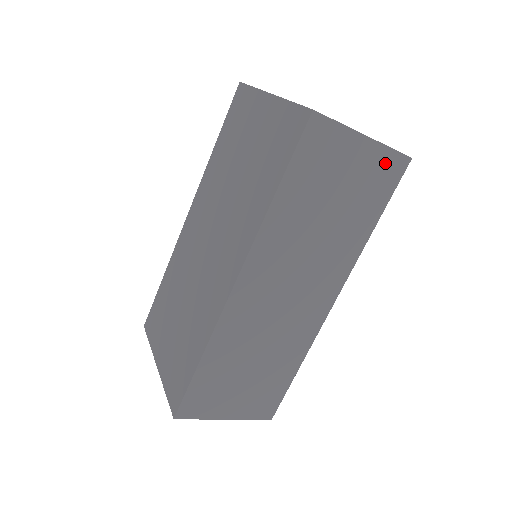
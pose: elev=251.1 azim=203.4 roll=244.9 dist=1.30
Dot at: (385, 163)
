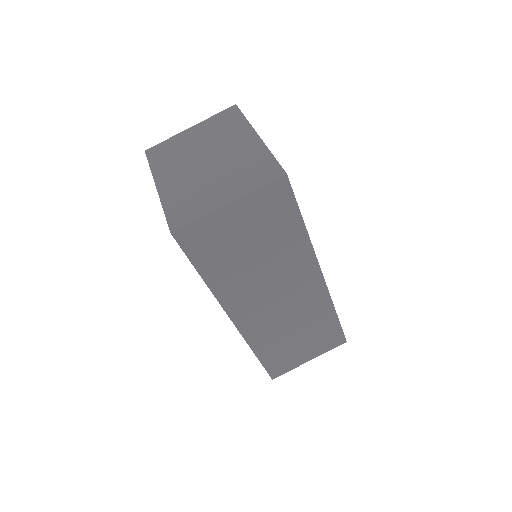
Dot at: (265, 198)
